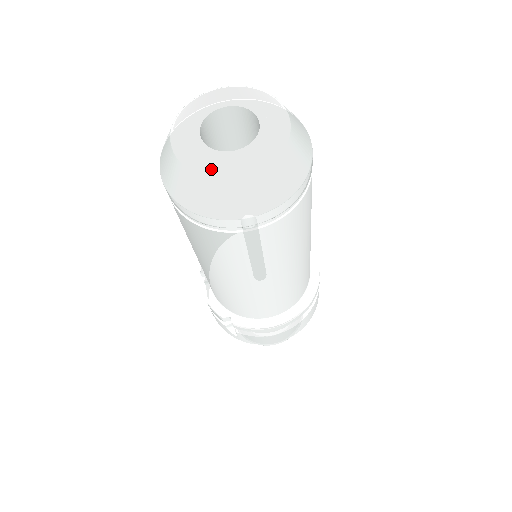
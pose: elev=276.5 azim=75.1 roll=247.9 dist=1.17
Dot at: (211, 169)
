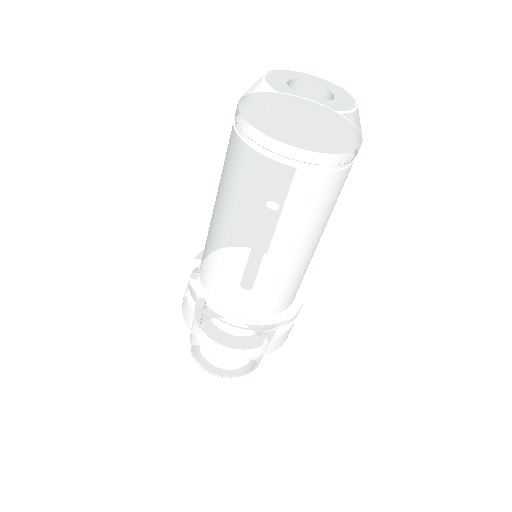
Dot at: (290, 96)
